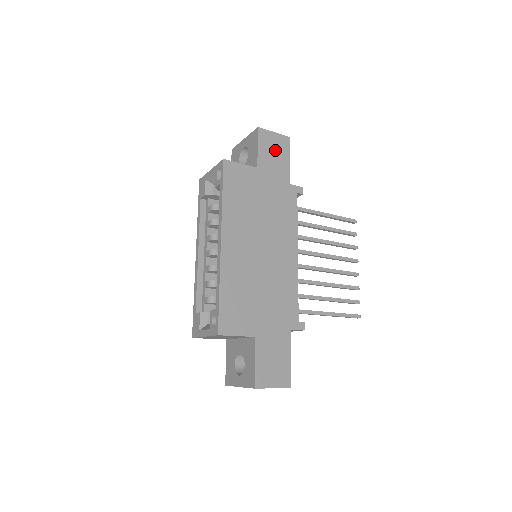
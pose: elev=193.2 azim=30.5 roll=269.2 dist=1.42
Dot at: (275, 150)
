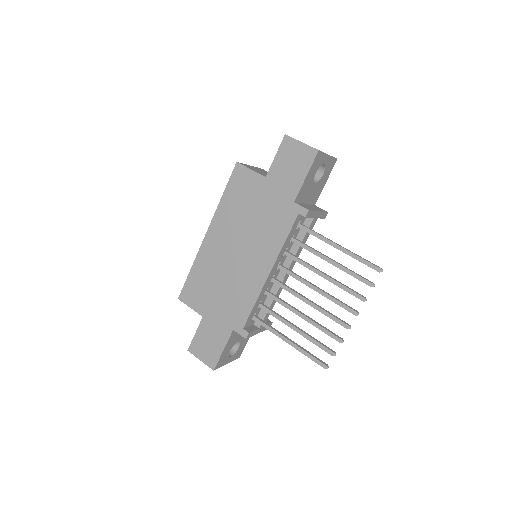
Dot at: (294, 162)
